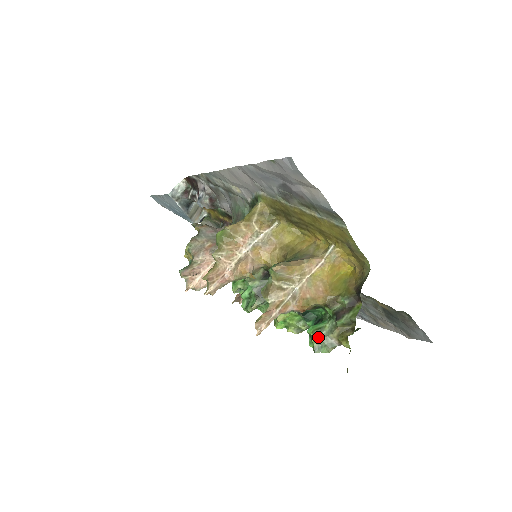
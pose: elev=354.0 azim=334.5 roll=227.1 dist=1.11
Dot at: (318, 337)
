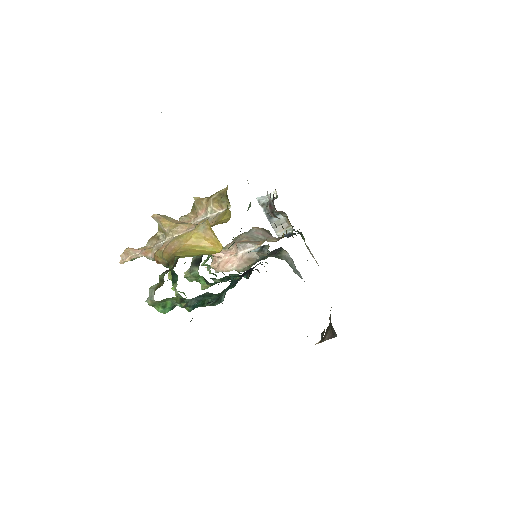
Dot at: (151, 287)
